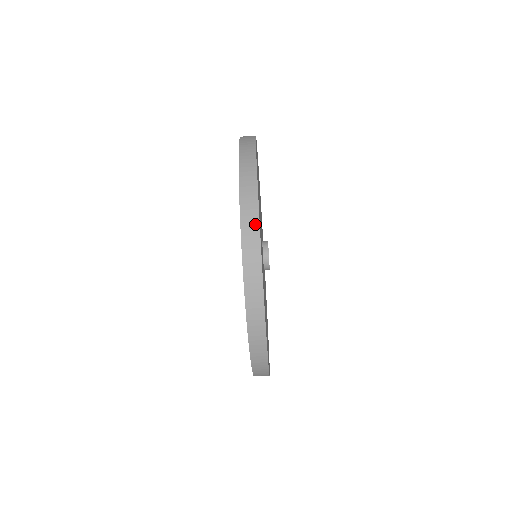
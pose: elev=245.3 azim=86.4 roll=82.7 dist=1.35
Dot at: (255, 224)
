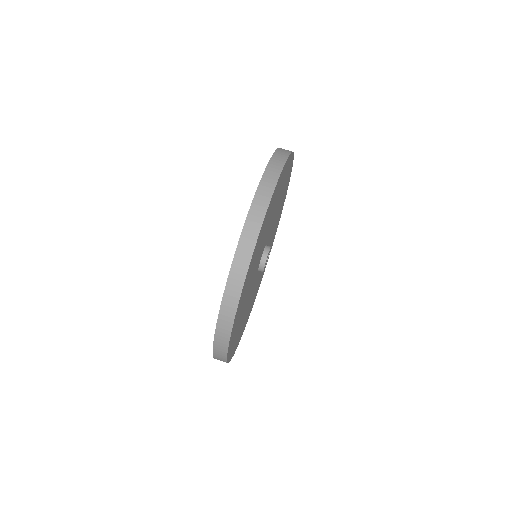
Dot at: (272, 185)
